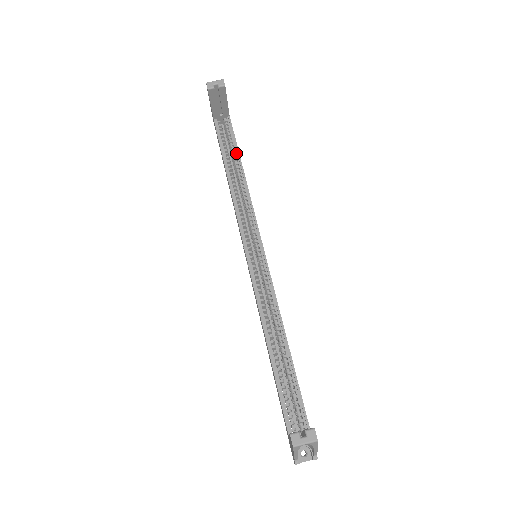
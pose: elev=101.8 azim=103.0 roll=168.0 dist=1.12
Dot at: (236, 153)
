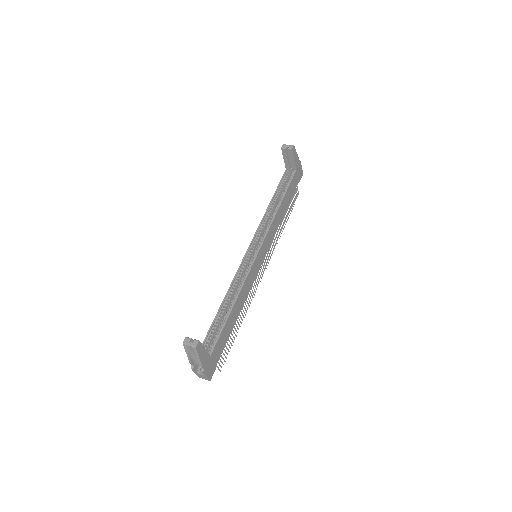
Dot at: (284, 193)
